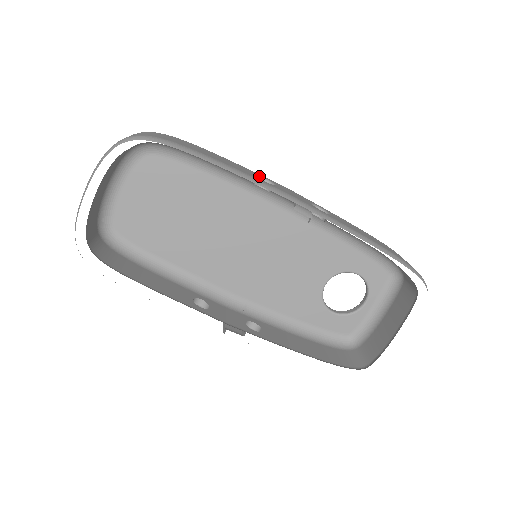
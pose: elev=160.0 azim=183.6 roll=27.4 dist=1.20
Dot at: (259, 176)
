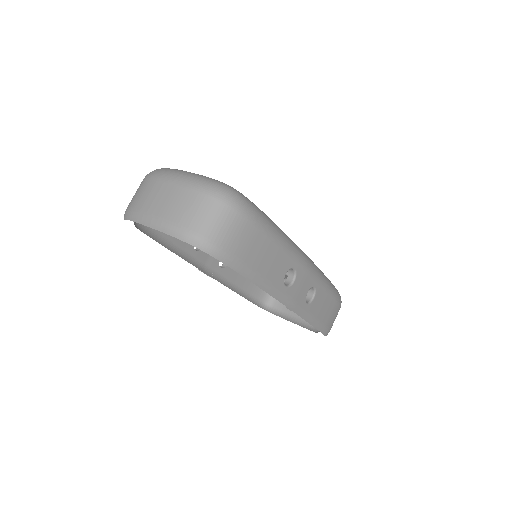
Dot at: (291, 268)
